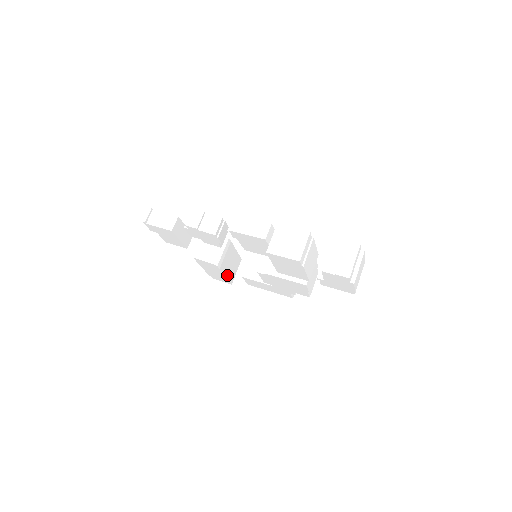
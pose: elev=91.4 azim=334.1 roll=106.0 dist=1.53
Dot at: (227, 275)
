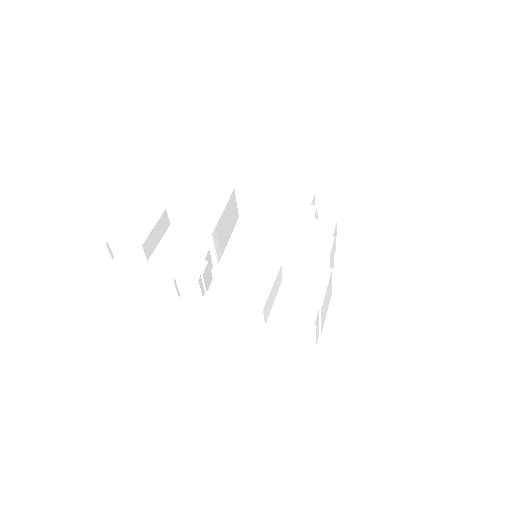
Dot at: (230, 231)
